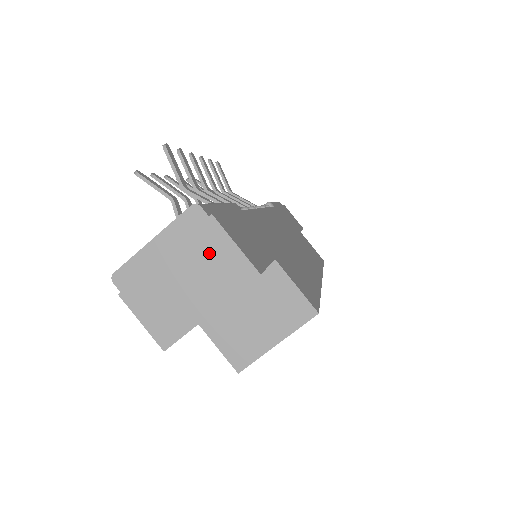
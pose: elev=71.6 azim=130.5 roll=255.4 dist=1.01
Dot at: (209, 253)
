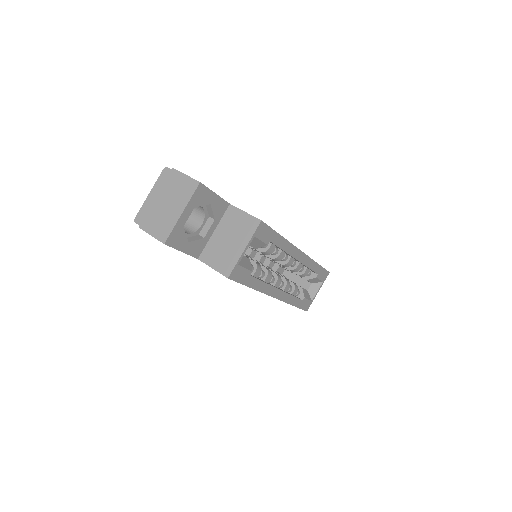
Dot at: (175, 185)
